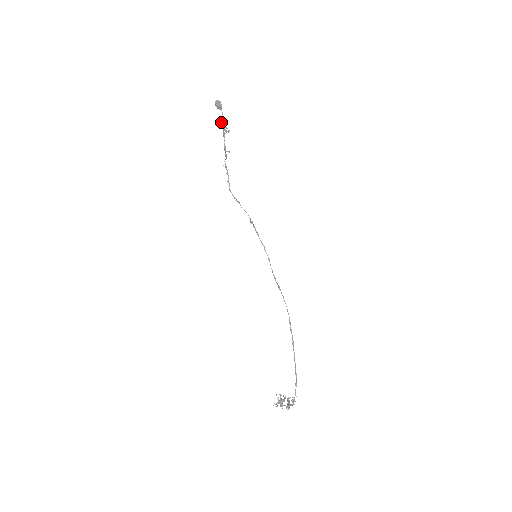
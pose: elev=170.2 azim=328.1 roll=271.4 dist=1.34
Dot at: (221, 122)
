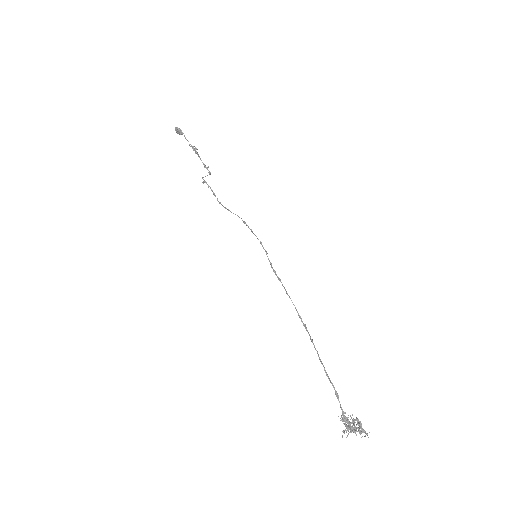
Dot at: (189, 145)
